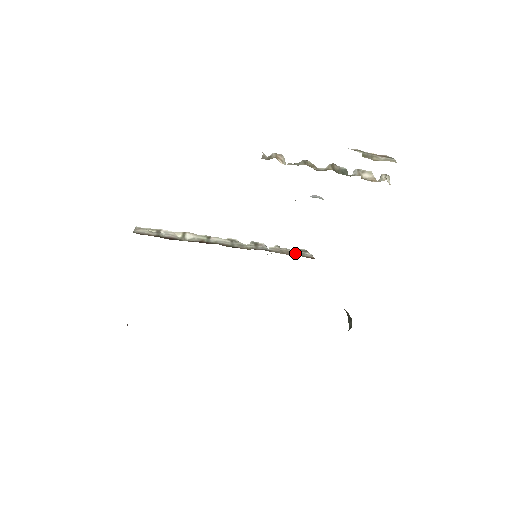
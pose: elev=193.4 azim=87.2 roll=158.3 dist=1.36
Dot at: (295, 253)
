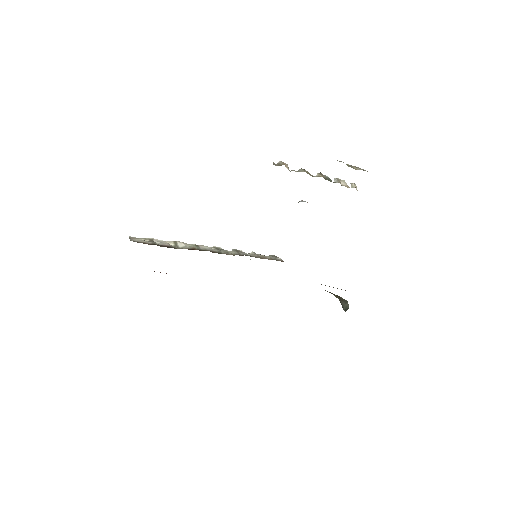
Dot at: (269, 258)
